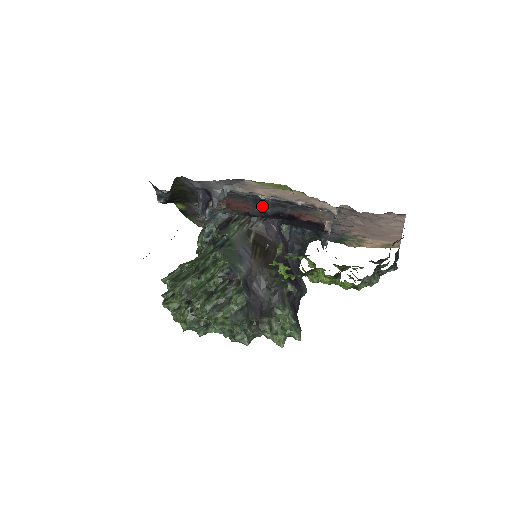
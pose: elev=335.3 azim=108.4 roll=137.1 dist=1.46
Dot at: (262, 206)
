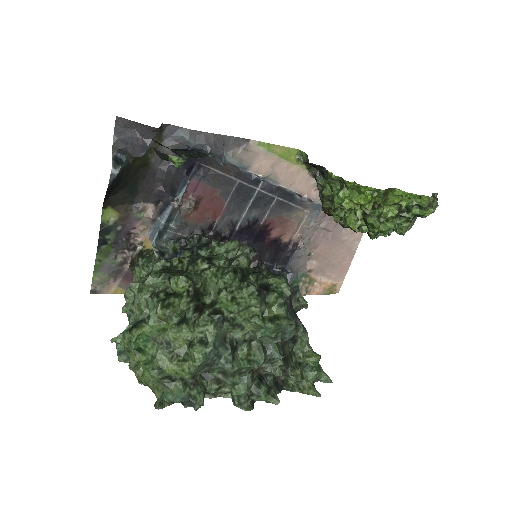
Dot at: (239, 207)
